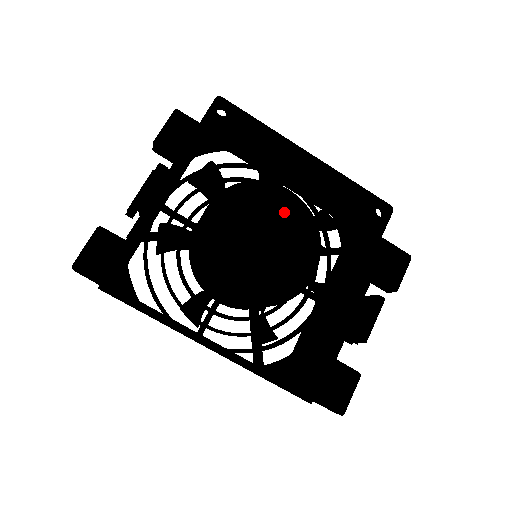
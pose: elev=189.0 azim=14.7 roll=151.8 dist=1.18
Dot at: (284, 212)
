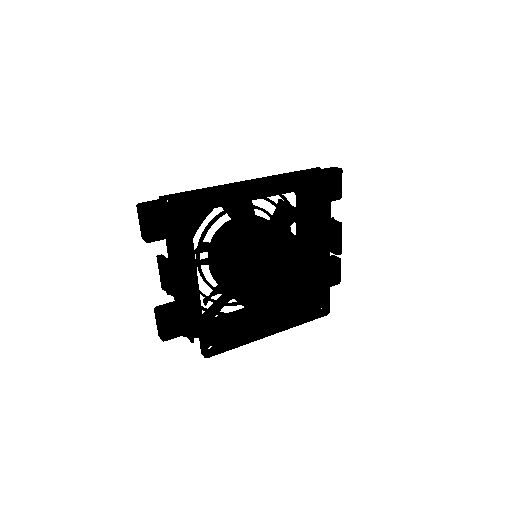
Dot at: (270, 243)
